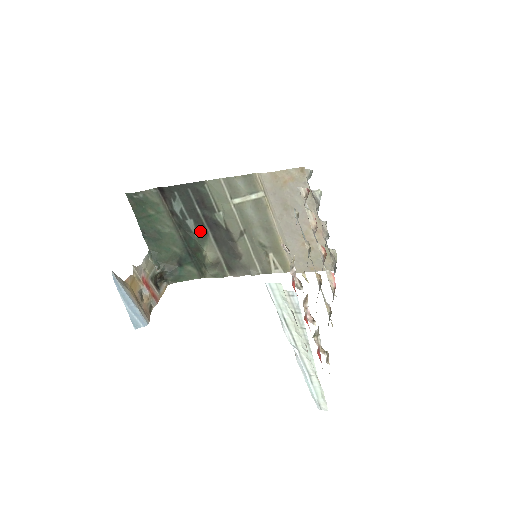
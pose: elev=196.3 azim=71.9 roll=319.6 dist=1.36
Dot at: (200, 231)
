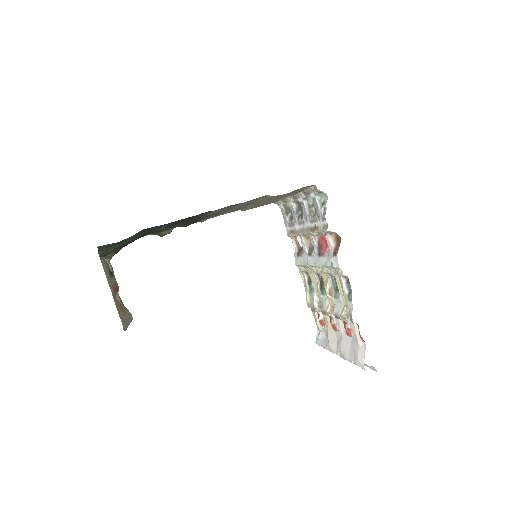
Dot at: (171, 226)
